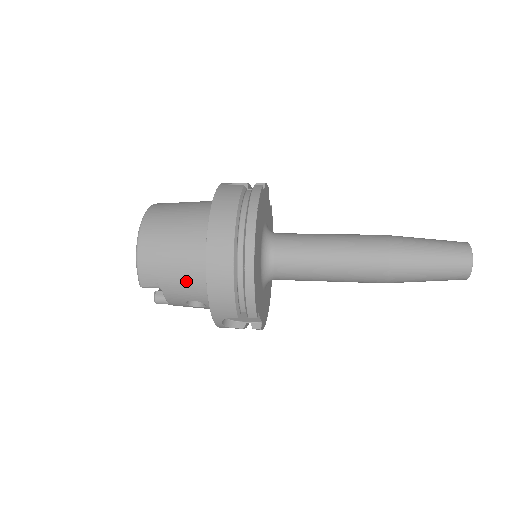
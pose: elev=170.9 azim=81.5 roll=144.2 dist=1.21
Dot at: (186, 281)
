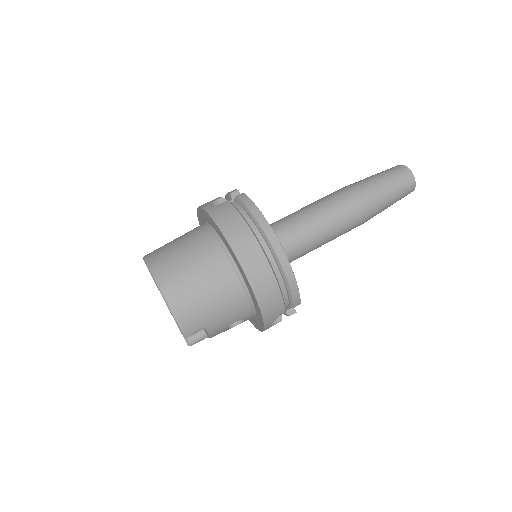
Dot at: (228, 308)
